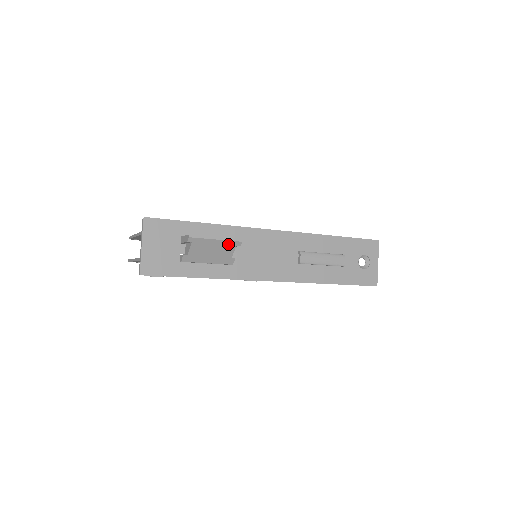
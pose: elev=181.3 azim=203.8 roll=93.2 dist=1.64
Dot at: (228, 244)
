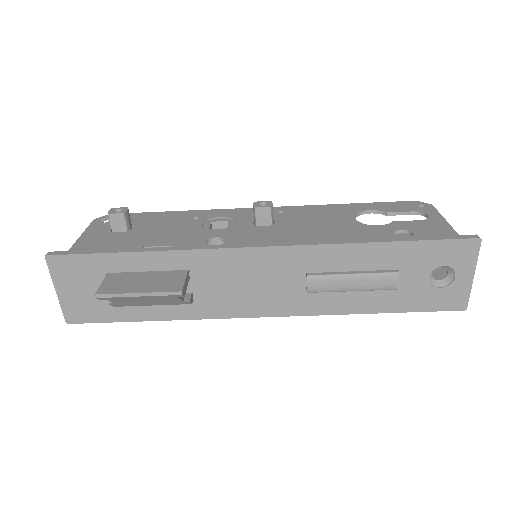
Dot at: (163, 297)
